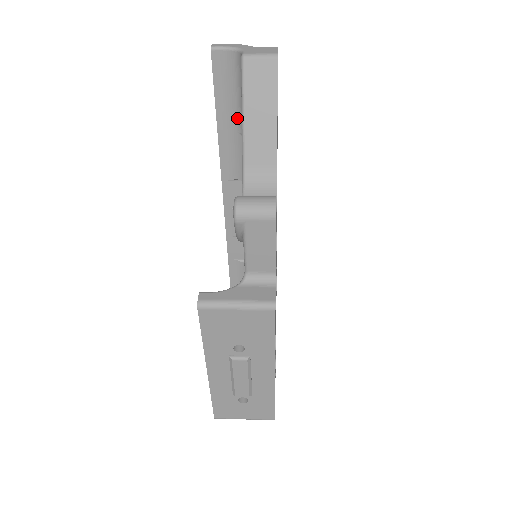
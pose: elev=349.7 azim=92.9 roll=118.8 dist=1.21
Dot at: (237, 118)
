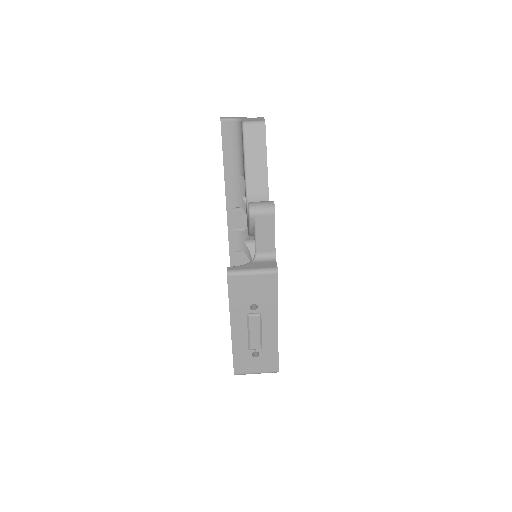
Dot at: (238, 164)
